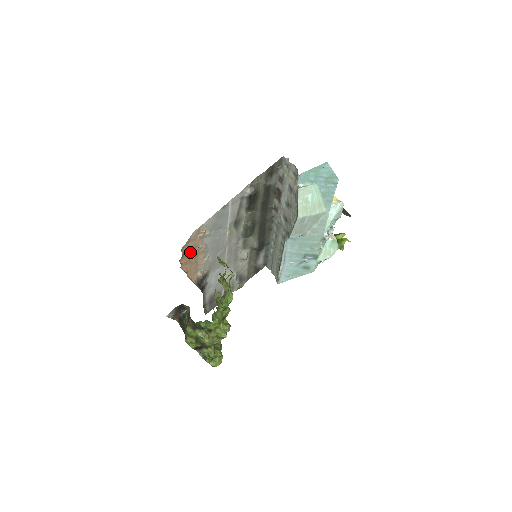
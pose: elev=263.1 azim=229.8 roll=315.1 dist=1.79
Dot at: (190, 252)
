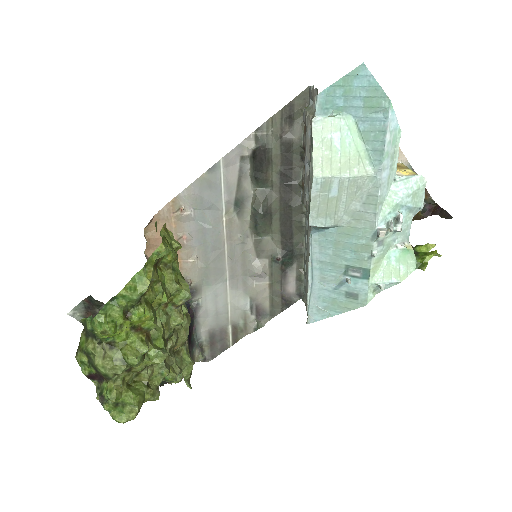
Dot at: occluded
